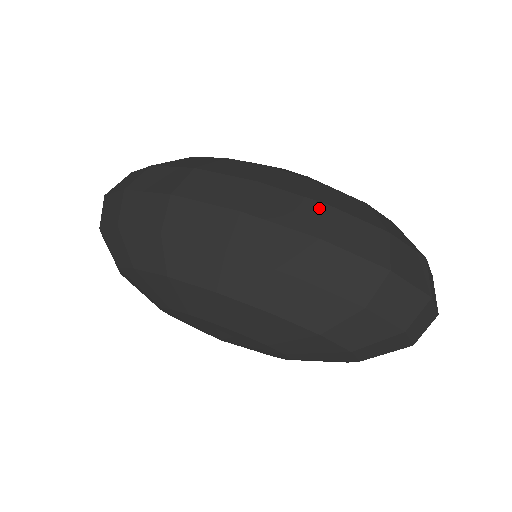
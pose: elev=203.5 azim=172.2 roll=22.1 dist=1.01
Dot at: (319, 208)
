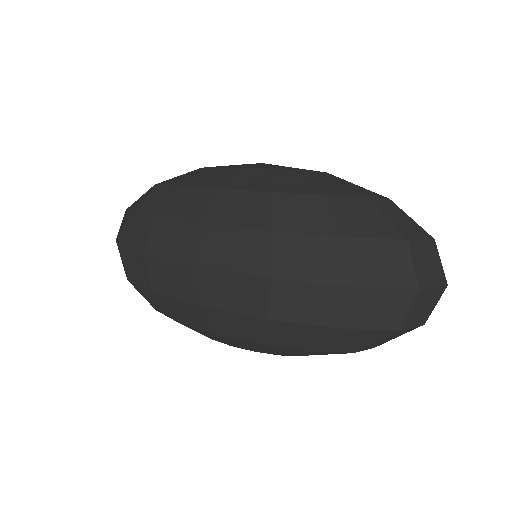
Dot at: (264, 239)
